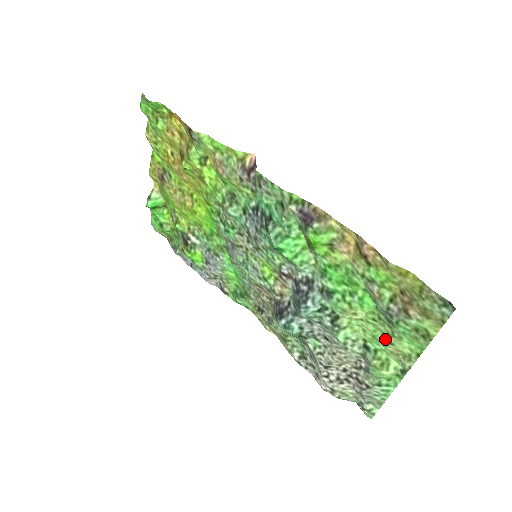
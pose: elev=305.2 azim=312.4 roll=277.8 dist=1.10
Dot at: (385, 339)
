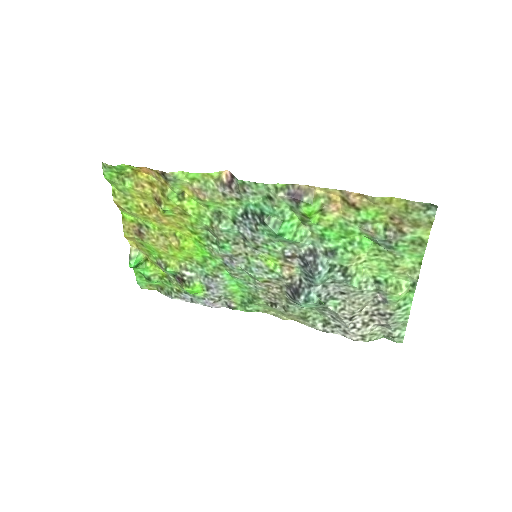
Dot at: (390, 266)
